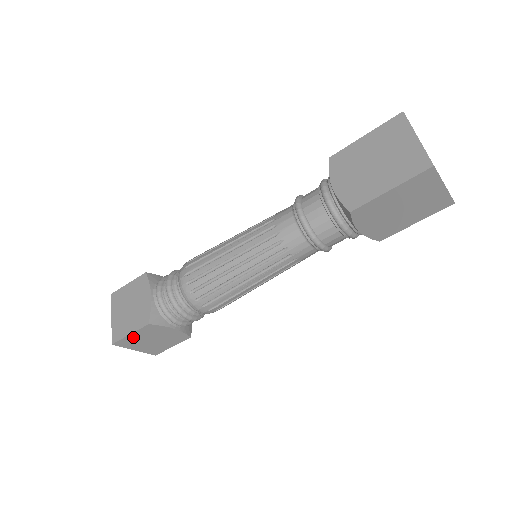
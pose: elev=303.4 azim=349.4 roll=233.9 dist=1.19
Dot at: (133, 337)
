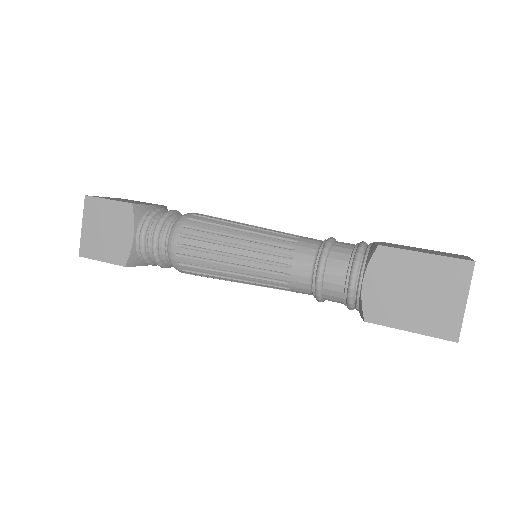
Dot at: (105, 206)
